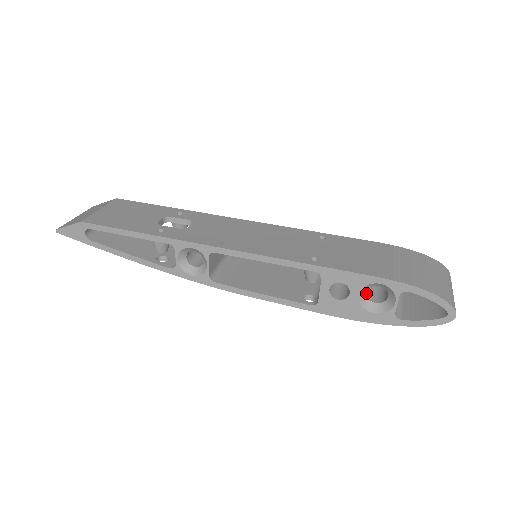
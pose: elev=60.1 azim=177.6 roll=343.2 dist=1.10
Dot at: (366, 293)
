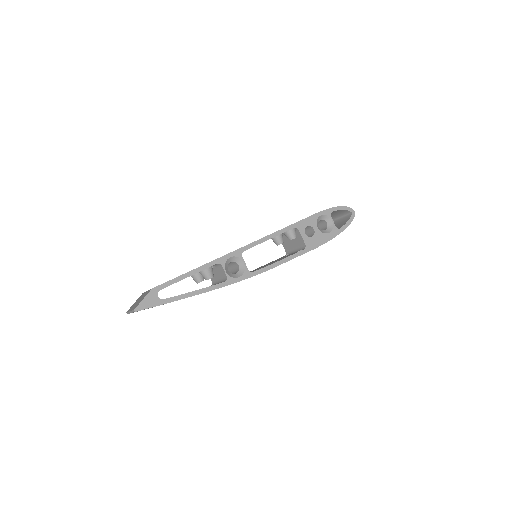
Dot at: (318, 227)
